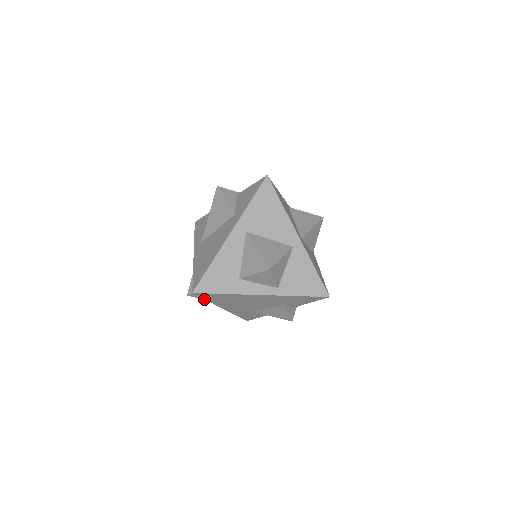
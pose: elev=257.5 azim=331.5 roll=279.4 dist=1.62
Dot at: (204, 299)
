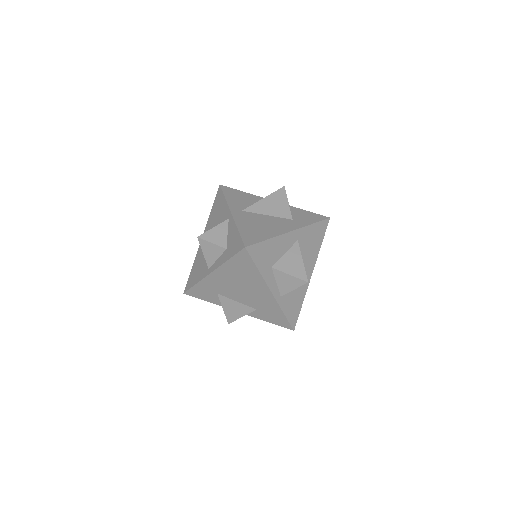
Dot at: (204, 252)
